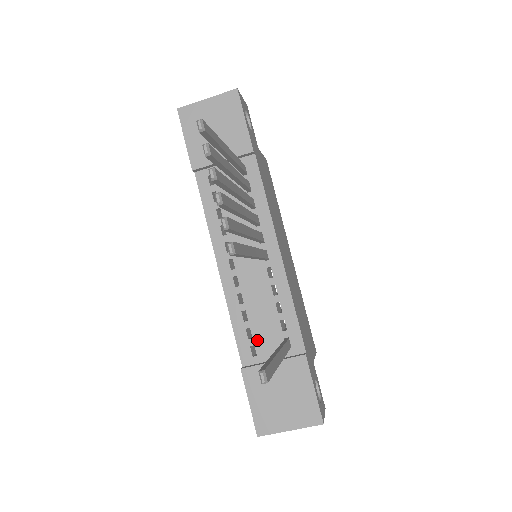
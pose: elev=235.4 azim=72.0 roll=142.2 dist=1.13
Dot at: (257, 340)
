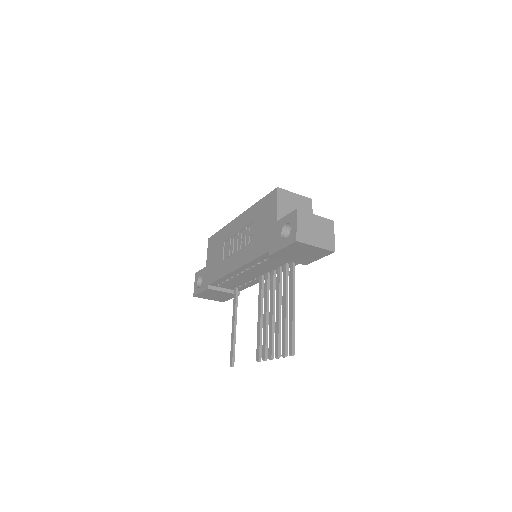
Dot at: (225, 284)
